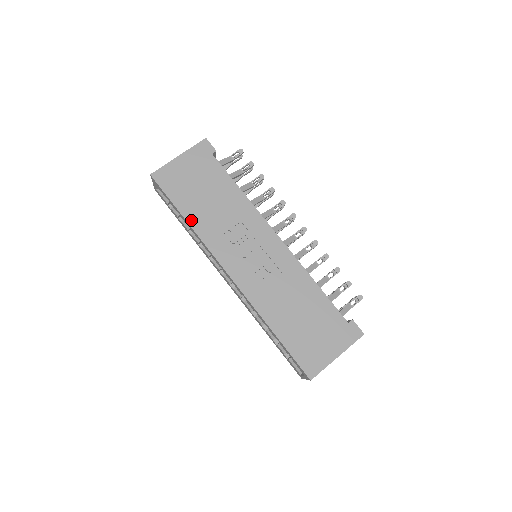
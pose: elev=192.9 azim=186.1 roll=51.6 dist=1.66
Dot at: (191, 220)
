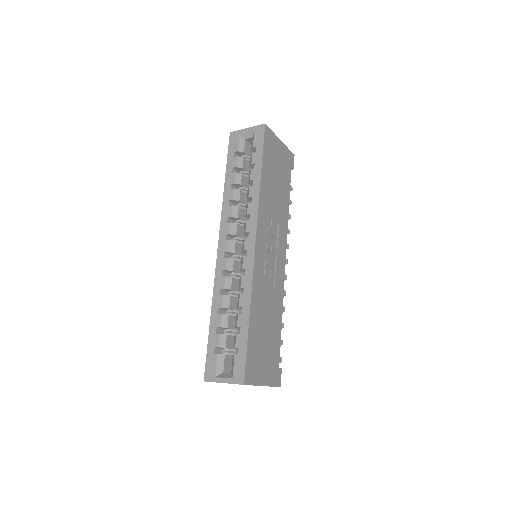
Dot at: (263, 182)
